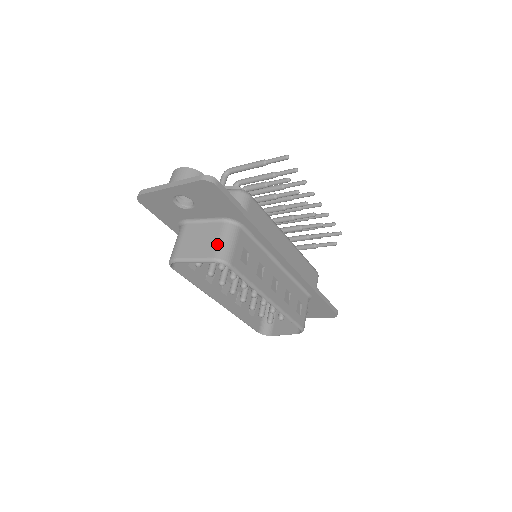
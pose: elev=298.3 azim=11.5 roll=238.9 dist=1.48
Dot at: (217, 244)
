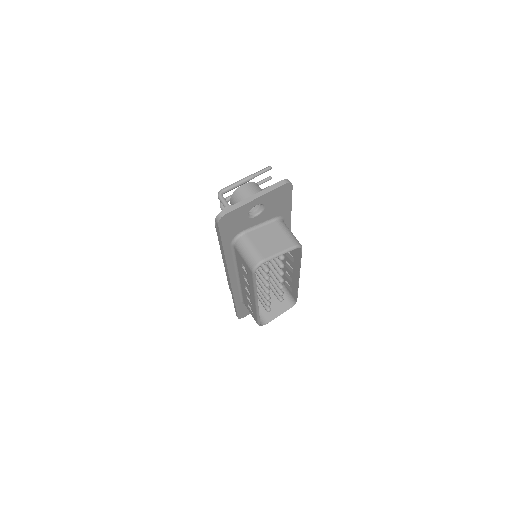
Dot at: (287, 236)
